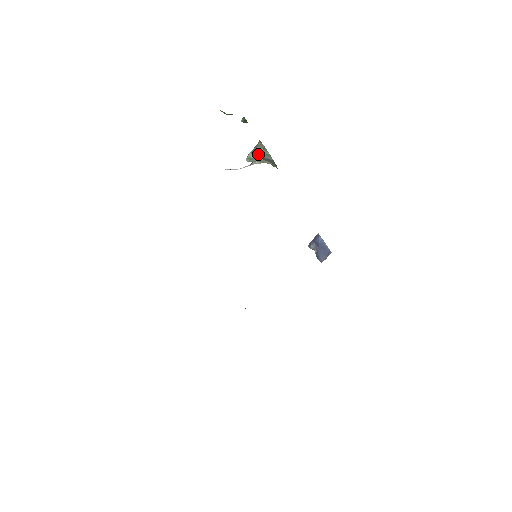
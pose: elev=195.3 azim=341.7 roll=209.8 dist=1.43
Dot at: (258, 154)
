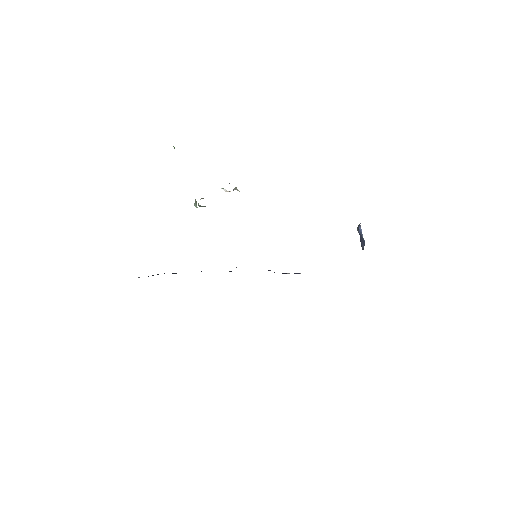
Dot at: occluded
